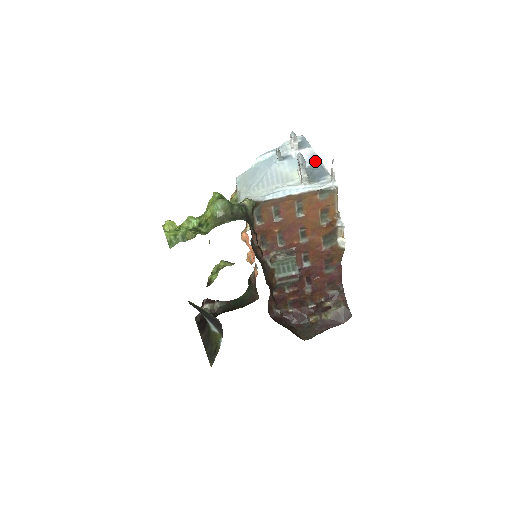
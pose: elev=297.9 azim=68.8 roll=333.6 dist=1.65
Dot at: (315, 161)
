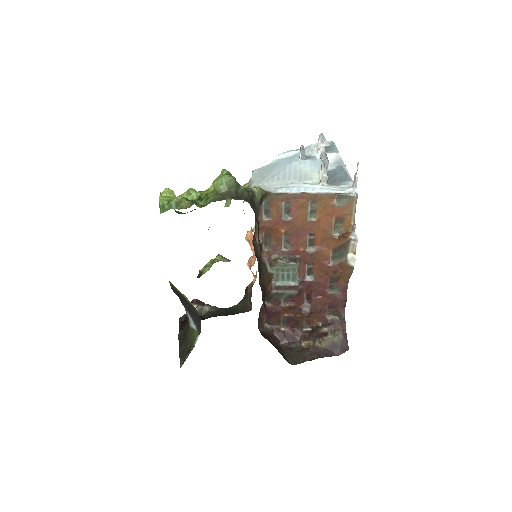
Dot at: (339, 166)
